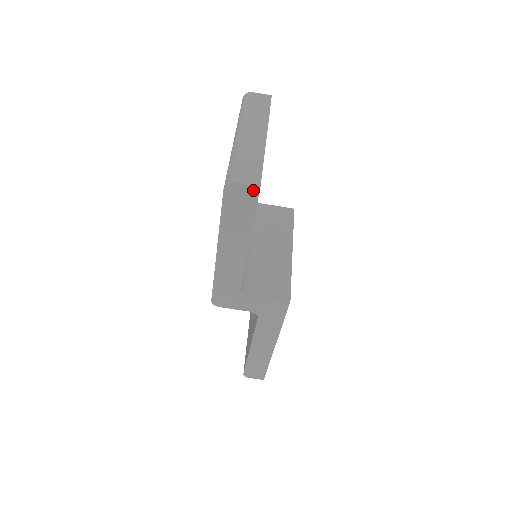
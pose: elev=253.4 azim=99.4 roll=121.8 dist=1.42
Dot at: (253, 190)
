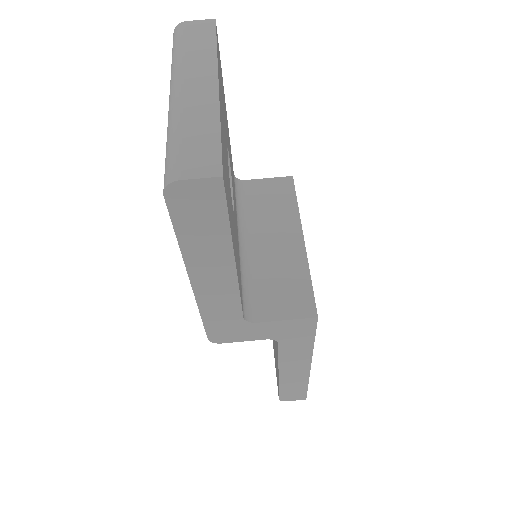
Dot at: (212, 185)
